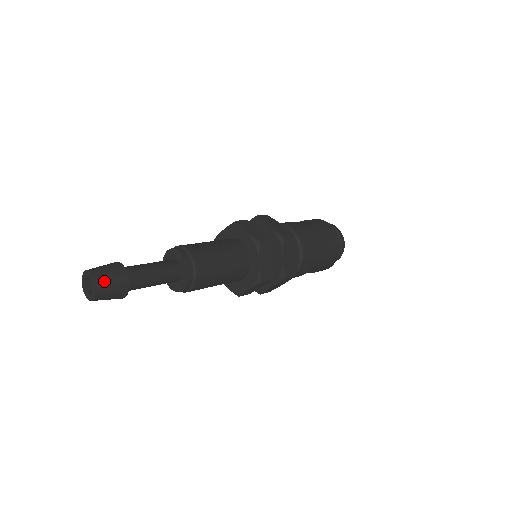
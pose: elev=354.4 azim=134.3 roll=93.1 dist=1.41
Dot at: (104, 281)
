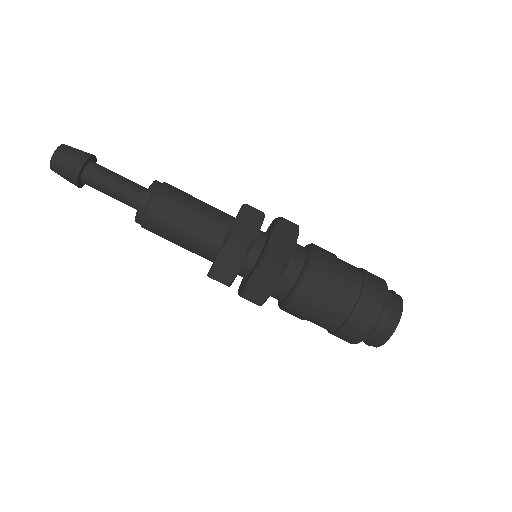
Dot at: (68, 149)
